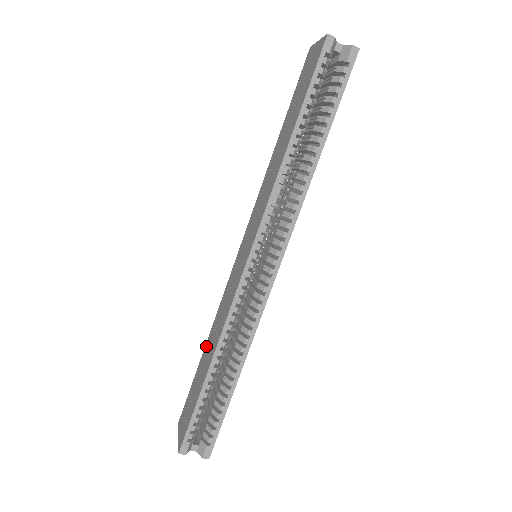
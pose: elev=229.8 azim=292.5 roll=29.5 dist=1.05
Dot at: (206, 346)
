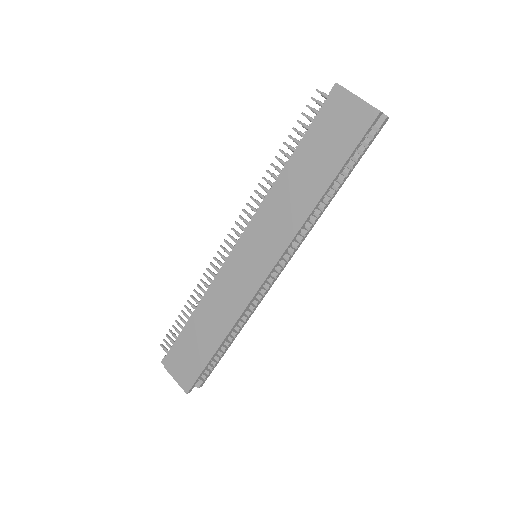
Dot at: (200, 318)
